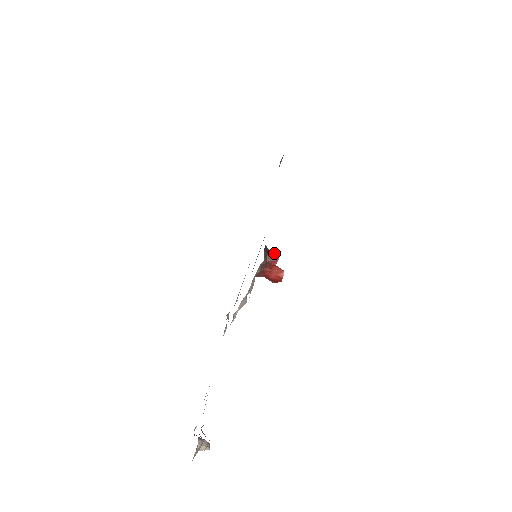
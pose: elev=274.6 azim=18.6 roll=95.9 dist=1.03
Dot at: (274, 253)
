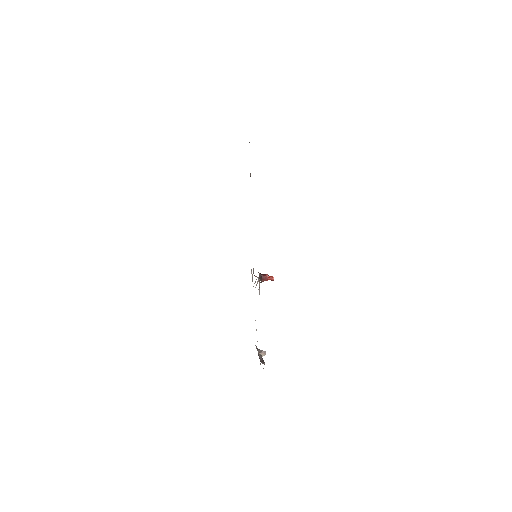
Dot at: (265, 276)
